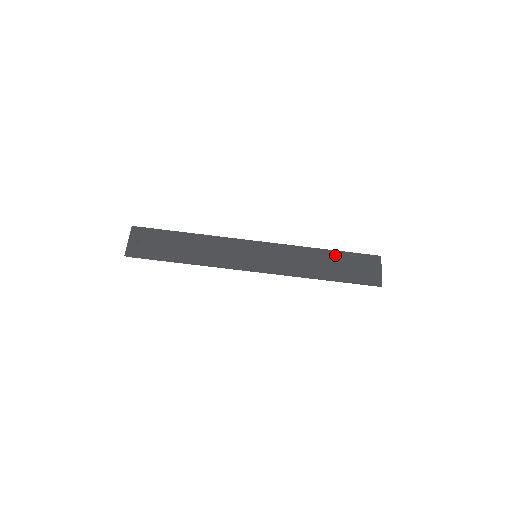
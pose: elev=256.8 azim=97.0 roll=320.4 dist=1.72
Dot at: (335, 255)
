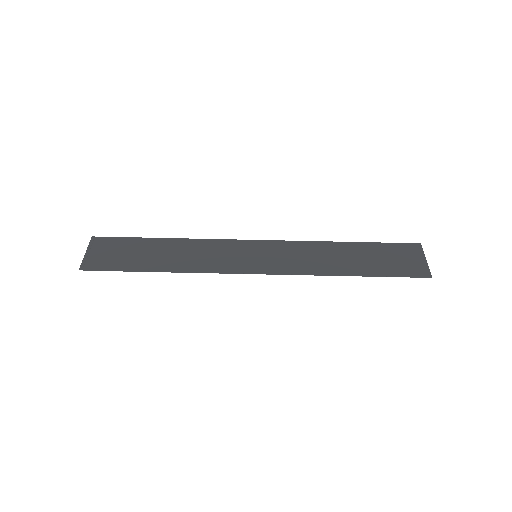
Dot at: (360, 247)
